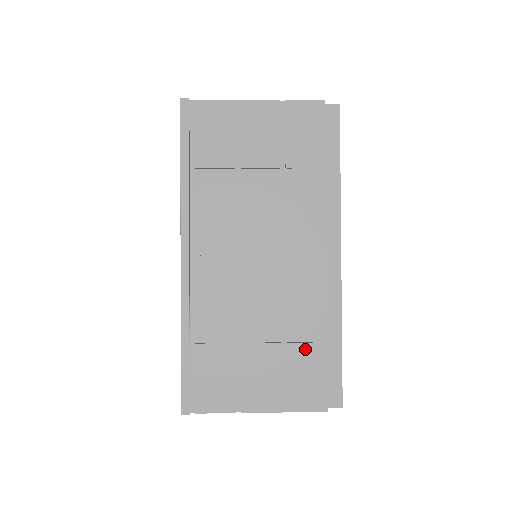
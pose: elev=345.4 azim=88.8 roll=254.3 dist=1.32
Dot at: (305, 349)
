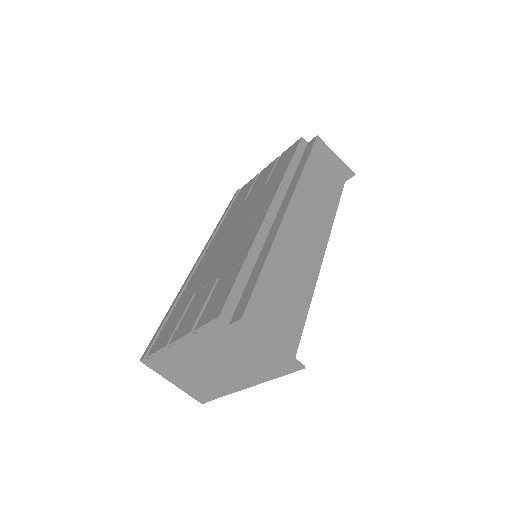
Dot at: (228, 275)
